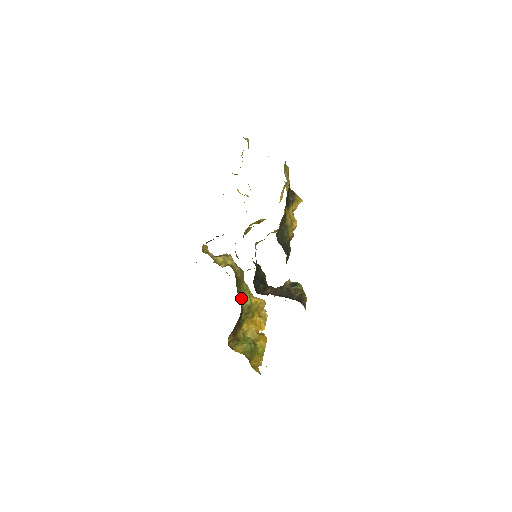
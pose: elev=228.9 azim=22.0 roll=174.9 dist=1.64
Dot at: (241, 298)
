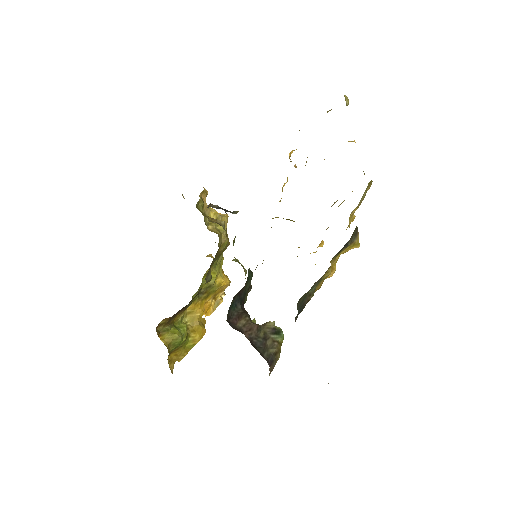
Dot at: (206, 282)
